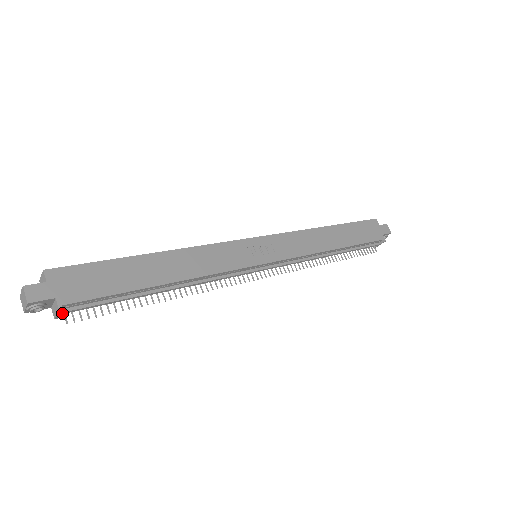
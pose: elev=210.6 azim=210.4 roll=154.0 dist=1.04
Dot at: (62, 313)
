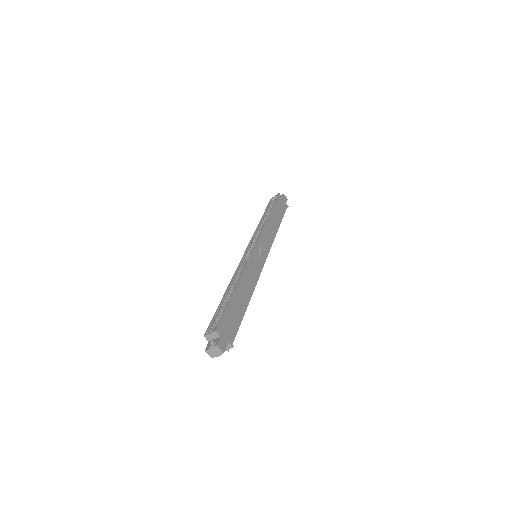
Dot at: (228, 348)
